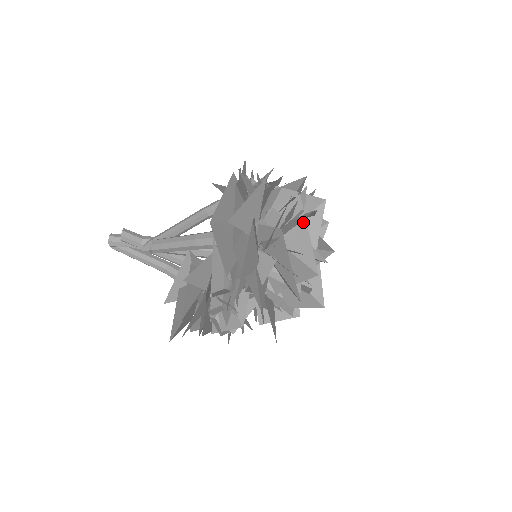
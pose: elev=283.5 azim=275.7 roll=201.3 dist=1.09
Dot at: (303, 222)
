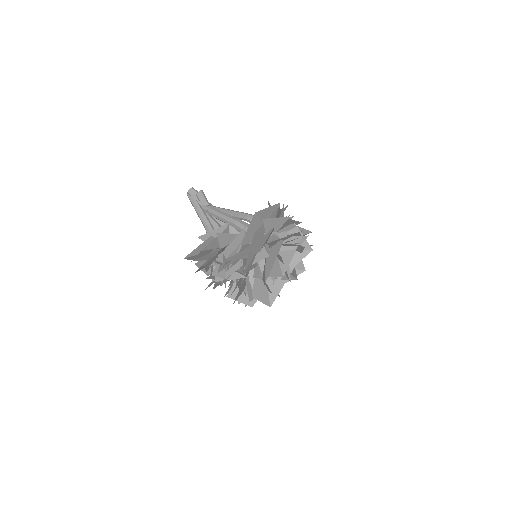
Dot at: (295, 249)
